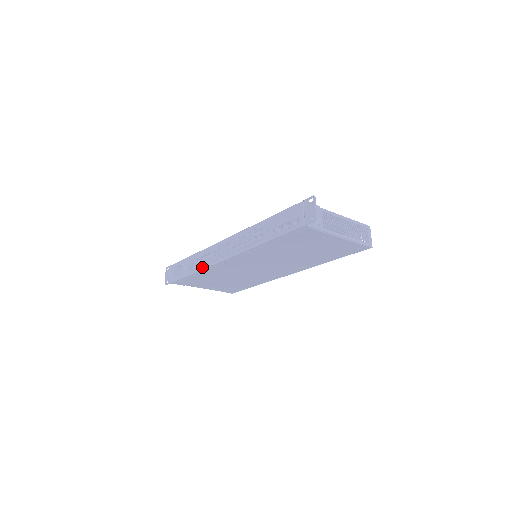
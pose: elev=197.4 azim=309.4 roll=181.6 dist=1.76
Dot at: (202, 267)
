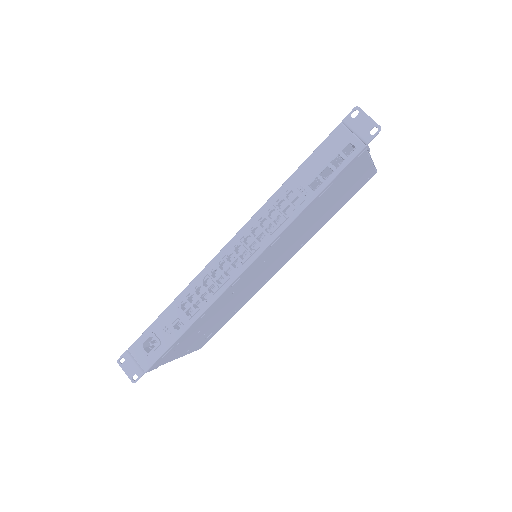
Dot at: (203, 308)
